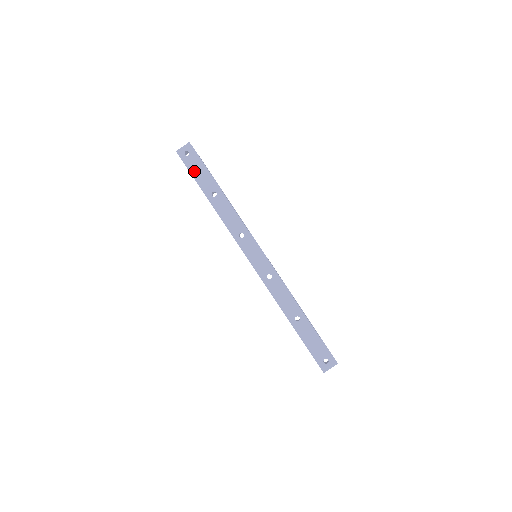
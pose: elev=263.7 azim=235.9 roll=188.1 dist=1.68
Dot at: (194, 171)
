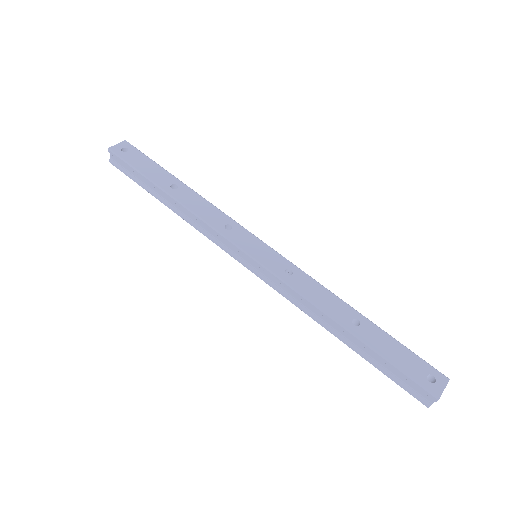
Dot at: (139, 165)
